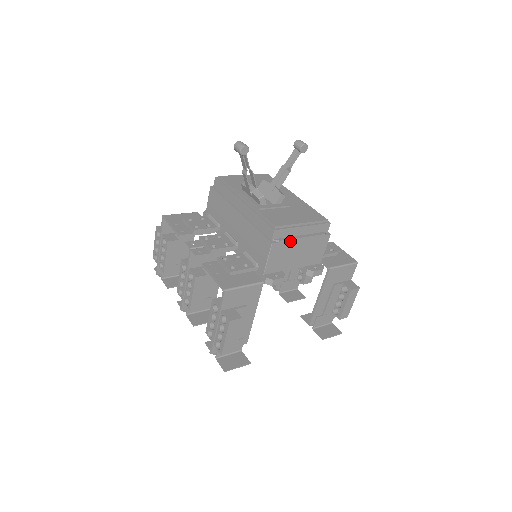
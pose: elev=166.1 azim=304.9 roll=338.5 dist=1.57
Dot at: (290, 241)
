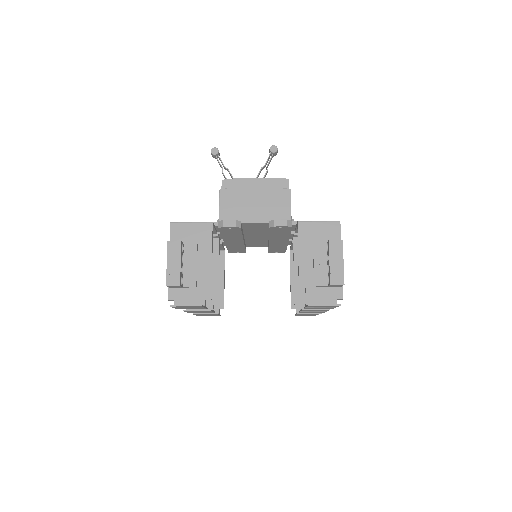
Dot at: (240, 190)
